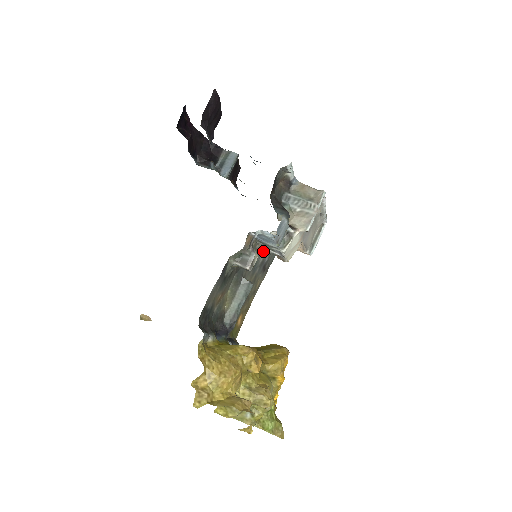
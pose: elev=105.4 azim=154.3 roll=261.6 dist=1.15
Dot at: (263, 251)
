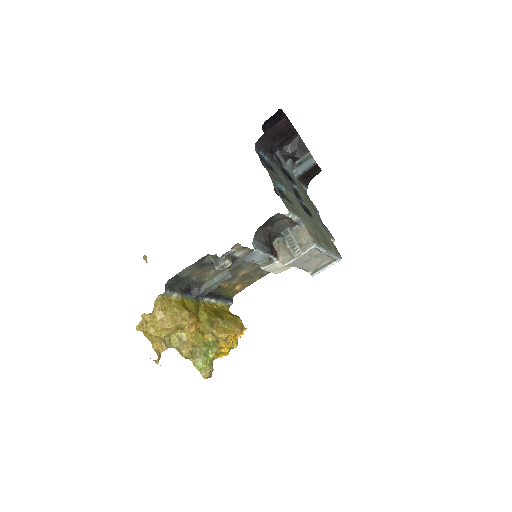
Dot at: occluded
